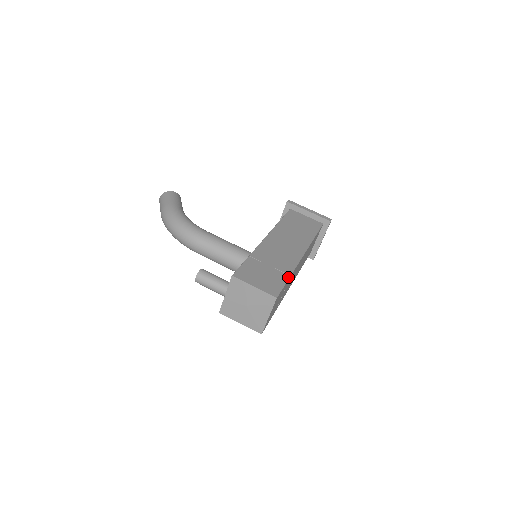
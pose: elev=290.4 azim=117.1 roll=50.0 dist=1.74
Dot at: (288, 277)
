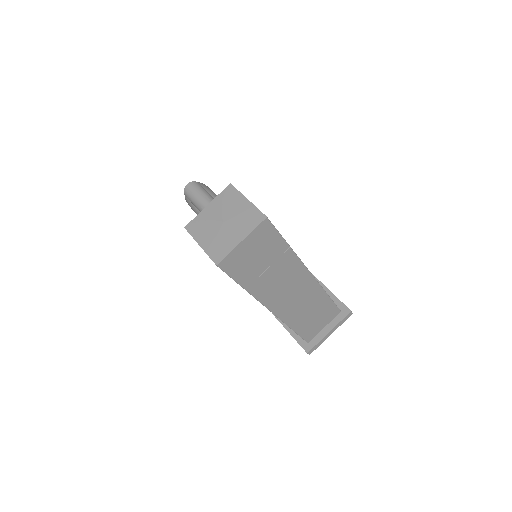
Dot at: occluded
